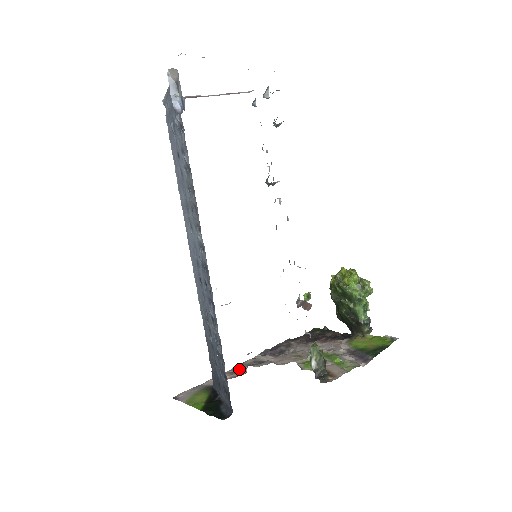
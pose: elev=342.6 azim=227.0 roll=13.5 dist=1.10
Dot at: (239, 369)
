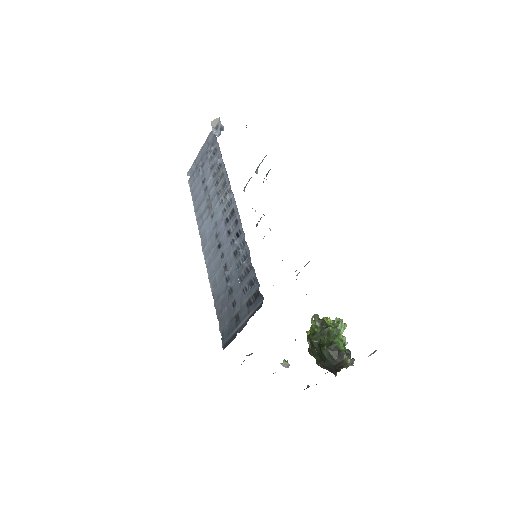
Dot at: occluded
